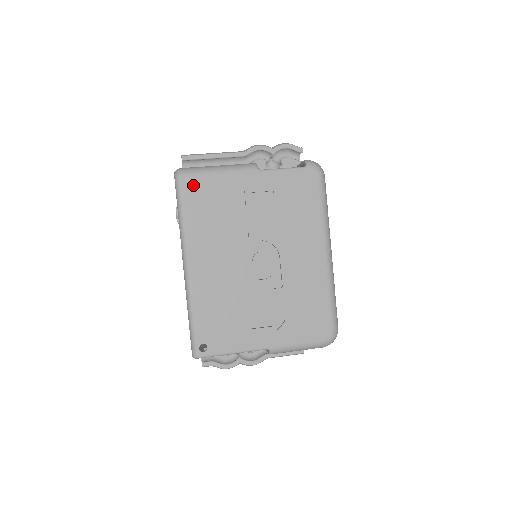
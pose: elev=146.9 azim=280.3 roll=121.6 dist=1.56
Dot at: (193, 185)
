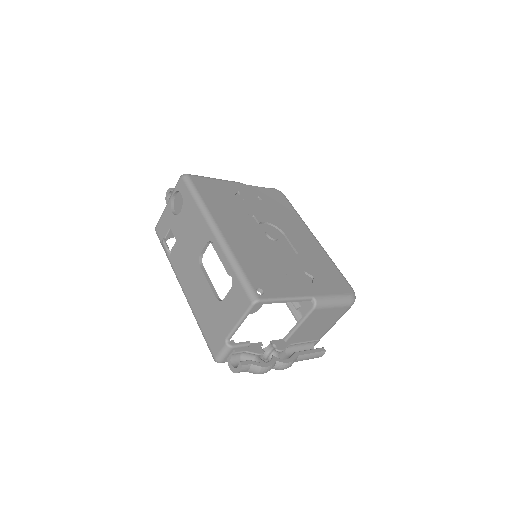
Dot at: (201, 182)
